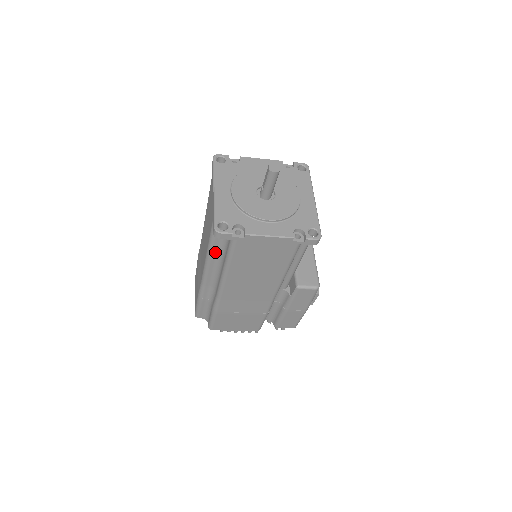
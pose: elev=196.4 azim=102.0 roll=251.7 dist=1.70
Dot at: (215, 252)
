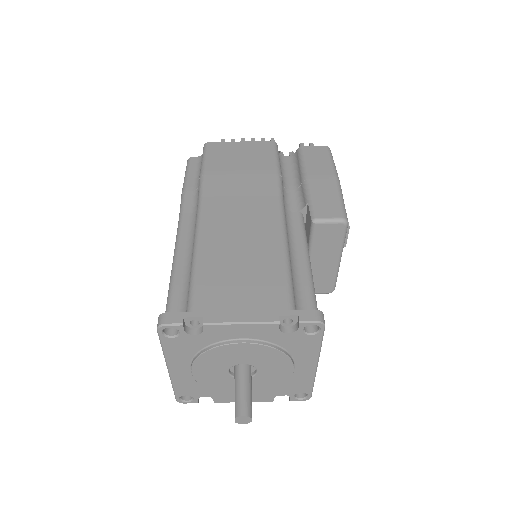
Dot at: occluded
